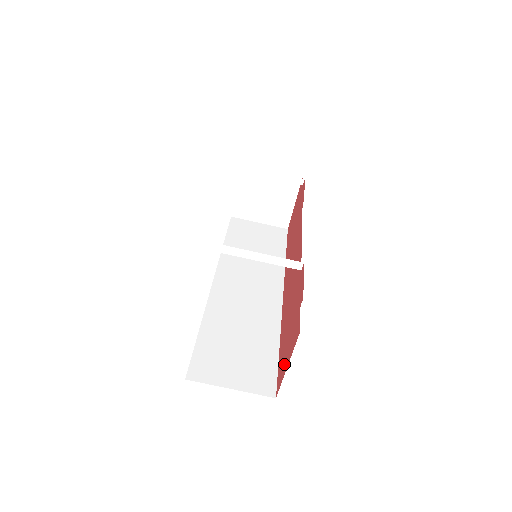
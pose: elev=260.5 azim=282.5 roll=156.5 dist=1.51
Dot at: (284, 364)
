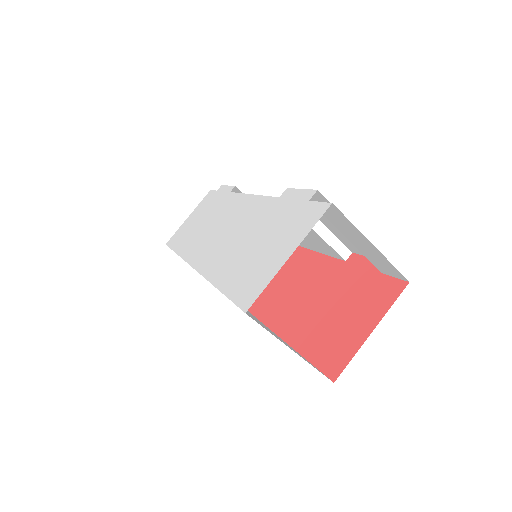
Dot at: (350, 339)
